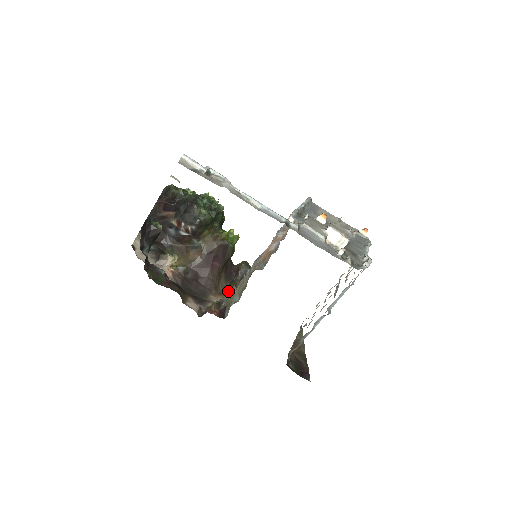
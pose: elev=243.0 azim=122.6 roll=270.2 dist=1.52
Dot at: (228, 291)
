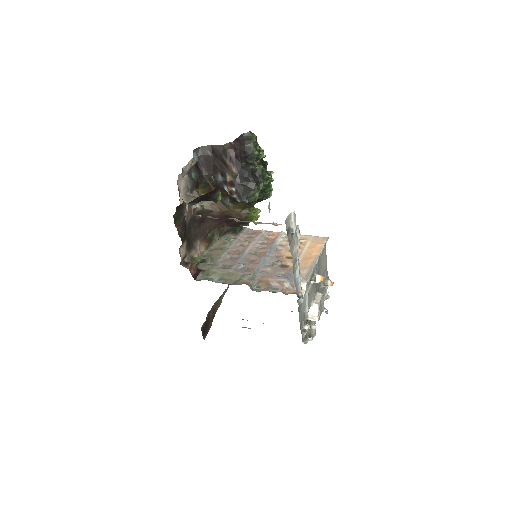
Dot at: (212, 238)
